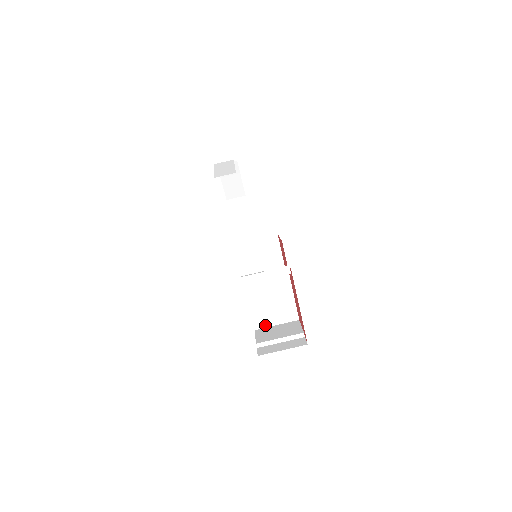
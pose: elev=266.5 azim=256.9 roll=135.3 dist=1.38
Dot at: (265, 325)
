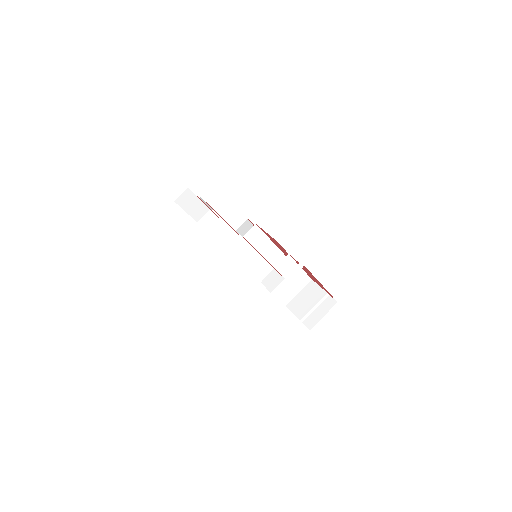
Dot at: (291, 298)
